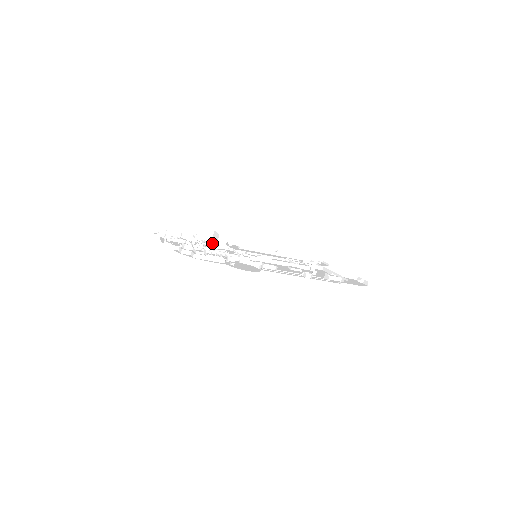
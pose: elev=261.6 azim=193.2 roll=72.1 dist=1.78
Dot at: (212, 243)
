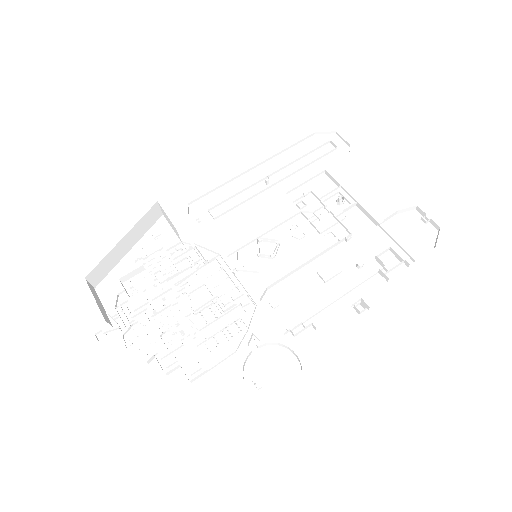
Dot at: (178, 262)
